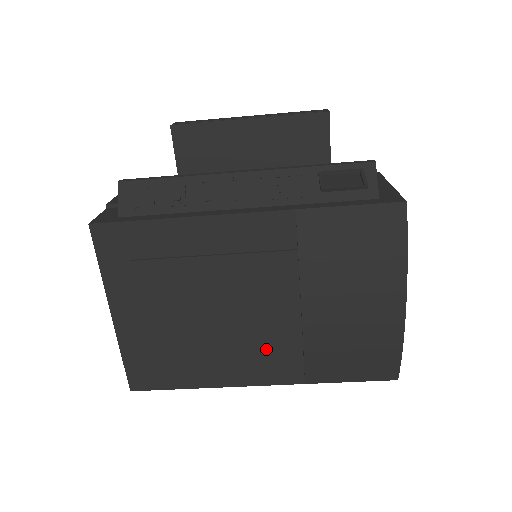
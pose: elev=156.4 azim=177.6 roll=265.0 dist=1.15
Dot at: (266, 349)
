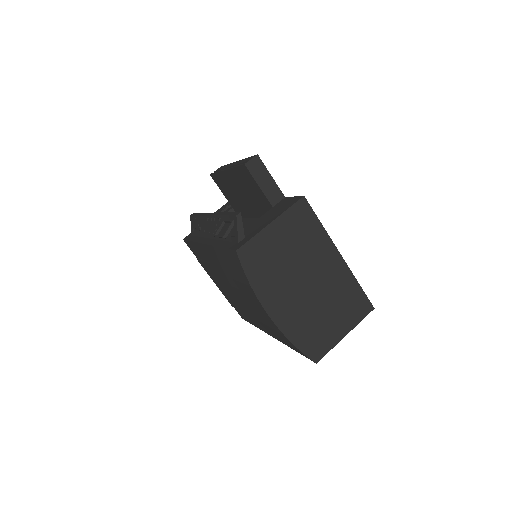
Dot at: occluded
